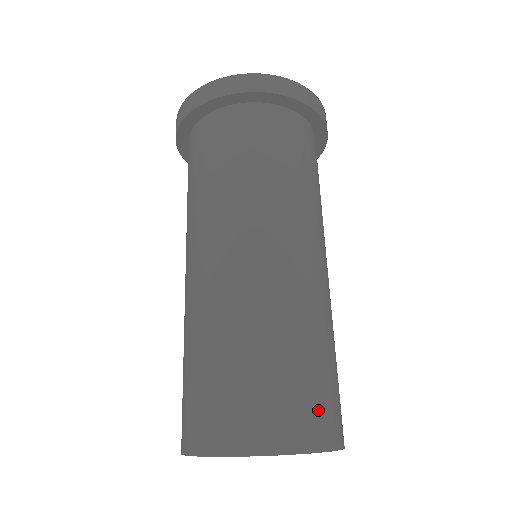
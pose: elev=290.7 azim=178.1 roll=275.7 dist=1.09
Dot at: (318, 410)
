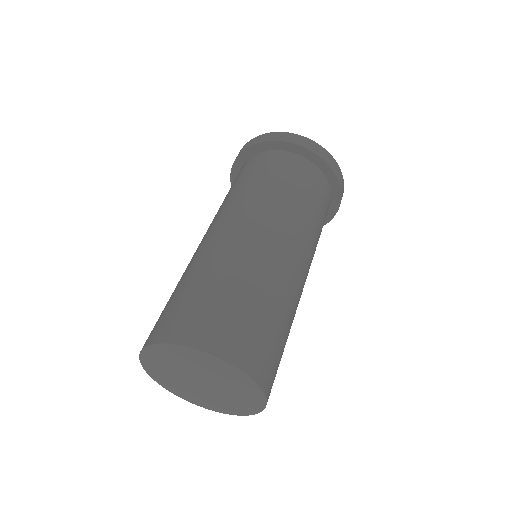
Dot at: (254, 344)
